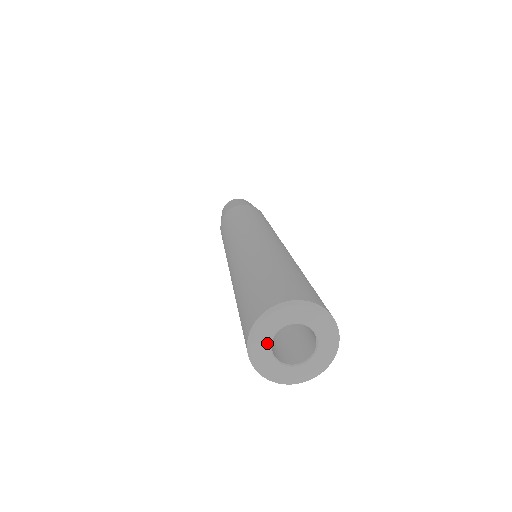
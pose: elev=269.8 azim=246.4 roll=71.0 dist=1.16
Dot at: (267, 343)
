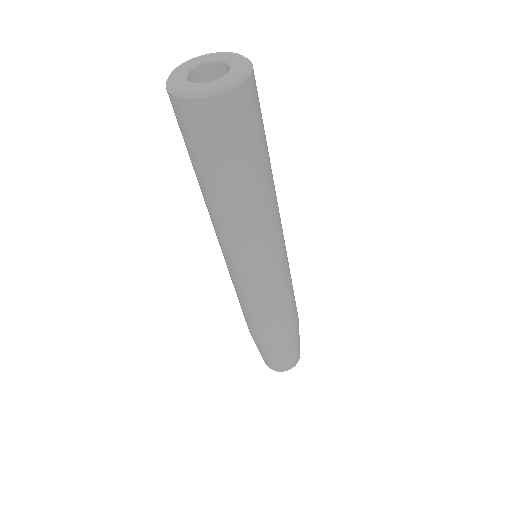
Dot at: (187, 83)
